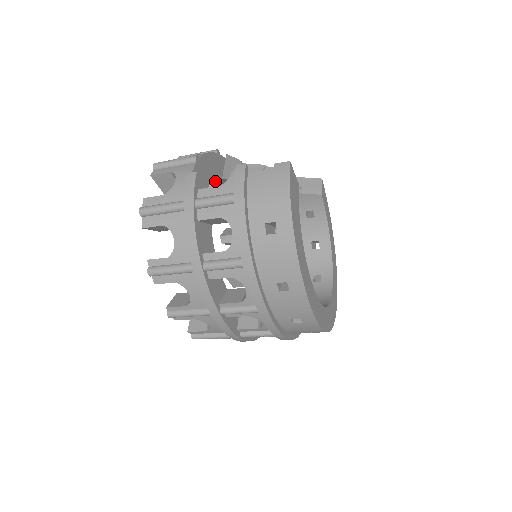
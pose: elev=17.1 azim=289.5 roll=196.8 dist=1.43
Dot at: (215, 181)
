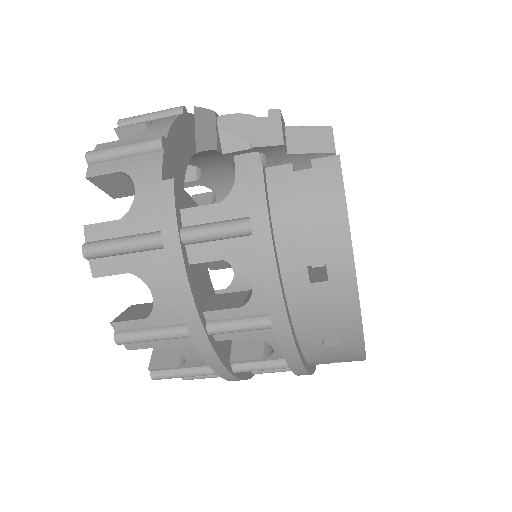
Dot at: occluded
